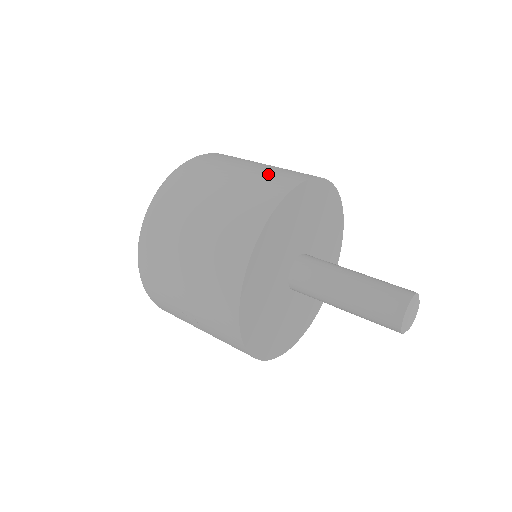
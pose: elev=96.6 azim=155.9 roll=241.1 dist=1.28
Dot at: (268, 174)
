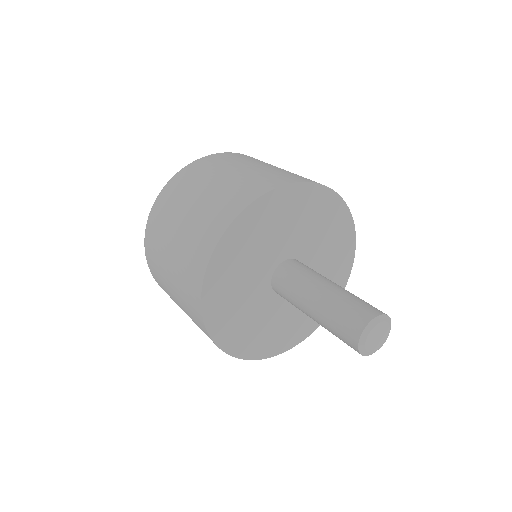
Dot at: (183, 266)
